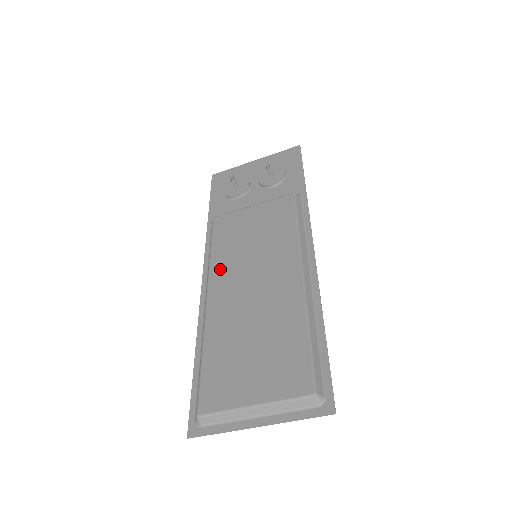
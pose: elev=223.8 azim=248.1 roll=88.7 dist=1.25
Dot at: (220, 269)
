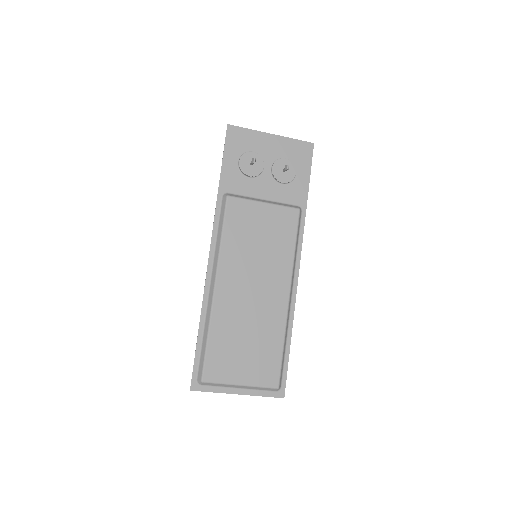
Dot at: (229, 261)
